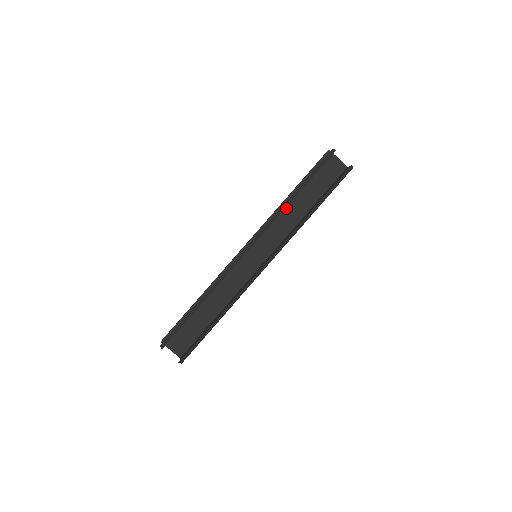
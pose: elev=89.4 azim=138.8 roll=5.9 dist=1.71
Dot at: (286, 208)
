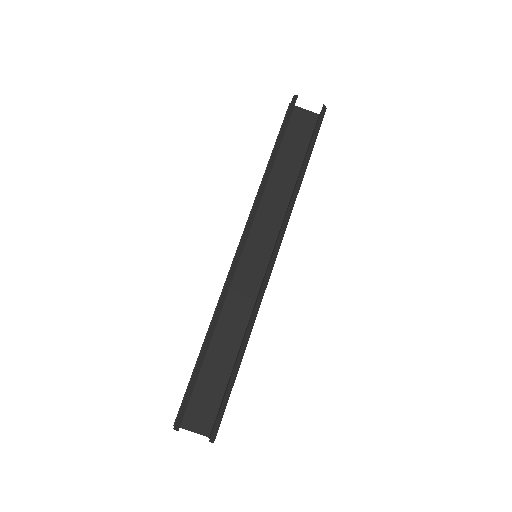
Dot at: (268, 186)
